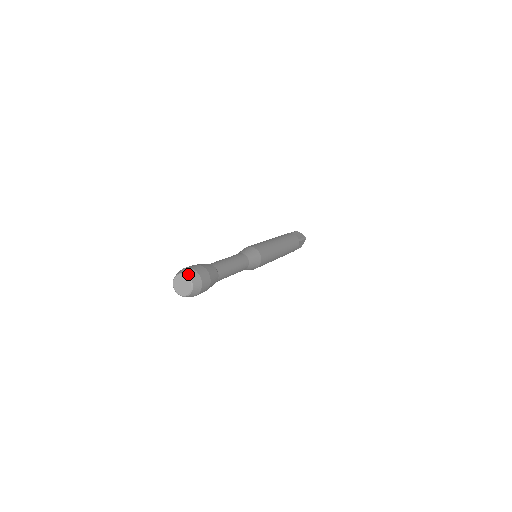
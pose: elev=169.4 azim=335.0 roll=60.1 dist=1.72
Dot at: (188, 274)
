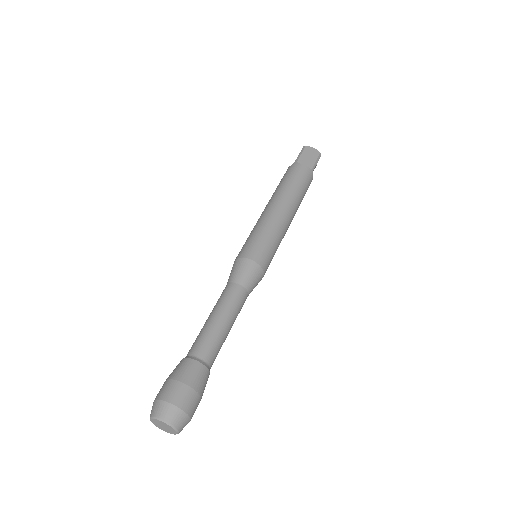
Dot at: (165, 418)
